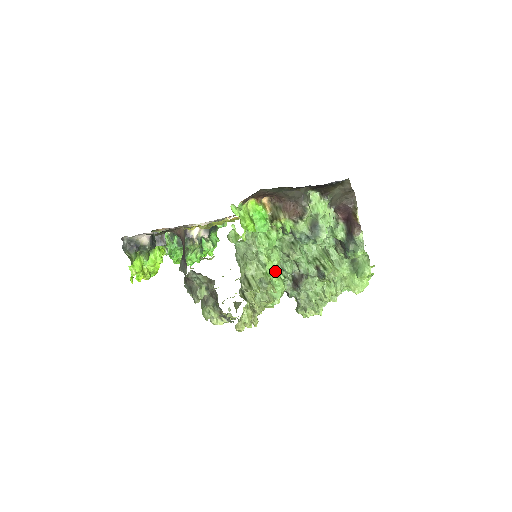
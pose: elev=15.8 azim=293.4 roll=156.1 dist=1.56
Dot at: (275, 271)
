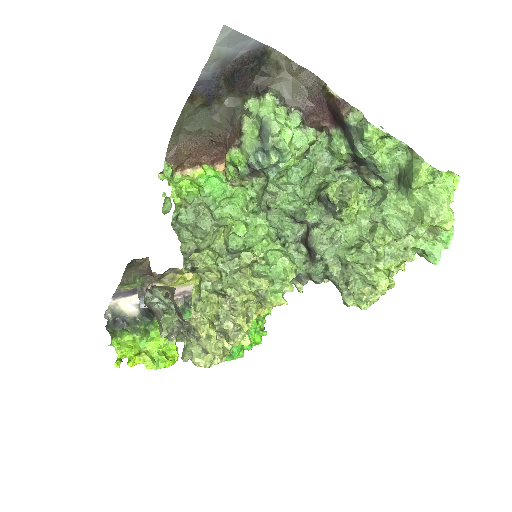
Dot at: (260, 240)
